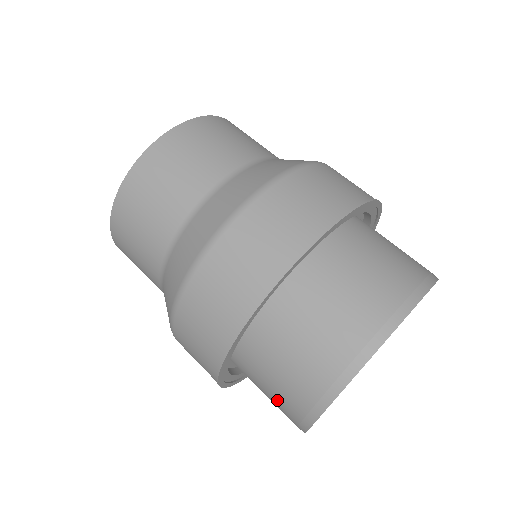
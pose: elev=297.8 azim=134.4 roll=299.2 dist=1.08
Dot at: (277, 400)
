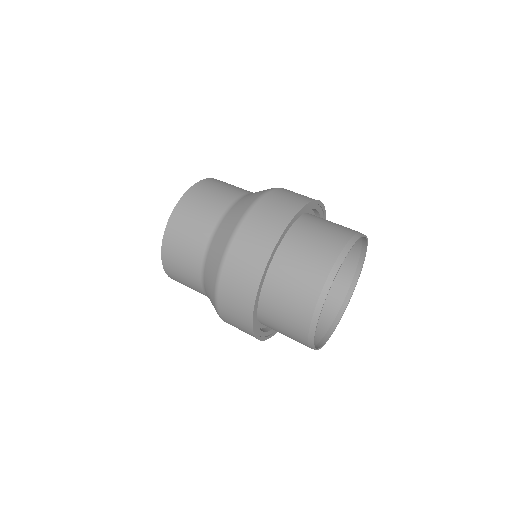
Dot at: (291, 333)
